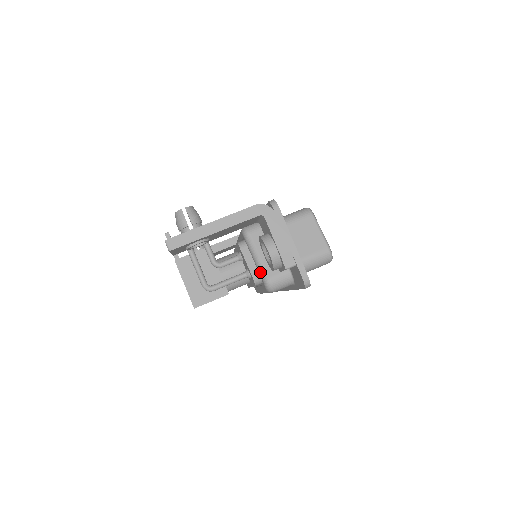
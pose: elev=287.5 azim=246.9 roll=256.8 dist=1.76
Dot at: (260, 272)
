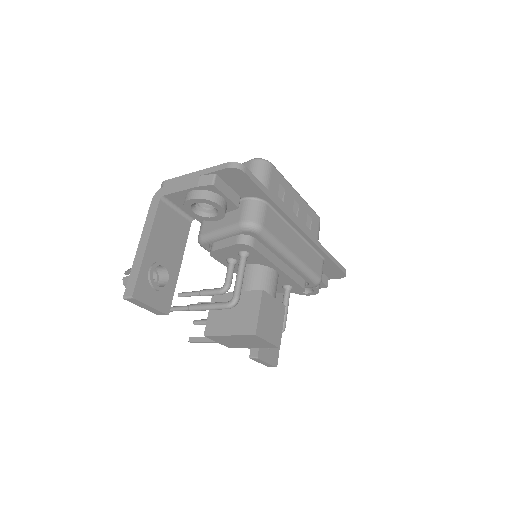
Dot at: (233, 232)
